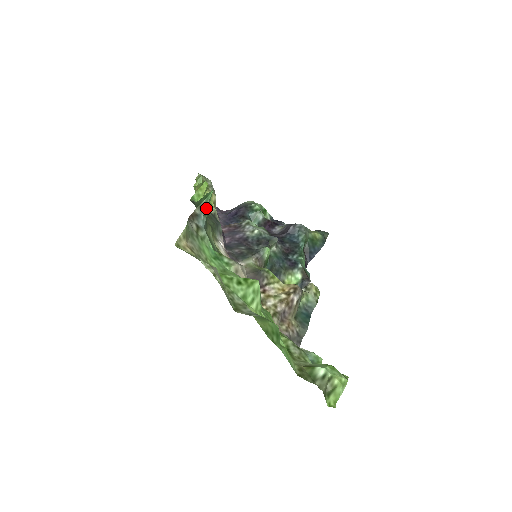
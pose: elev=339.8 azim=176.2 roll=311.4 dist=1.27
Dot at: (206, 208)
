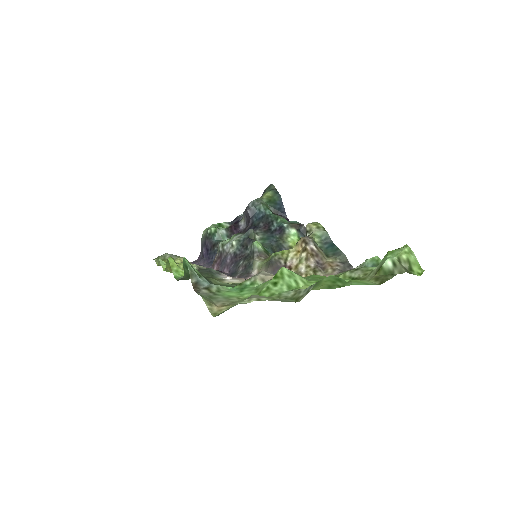
Dot at: (195, 272)
